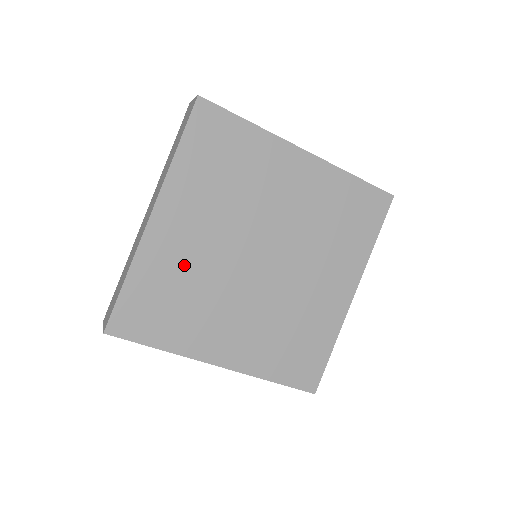
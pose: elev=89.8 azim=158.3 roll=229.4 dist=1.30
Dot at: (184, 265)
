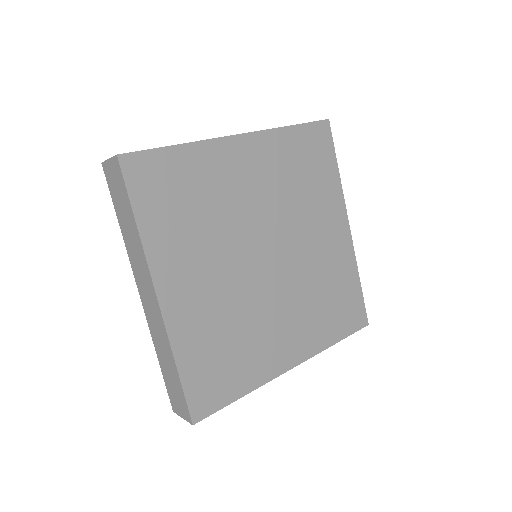
Dot at: (214, 315)
